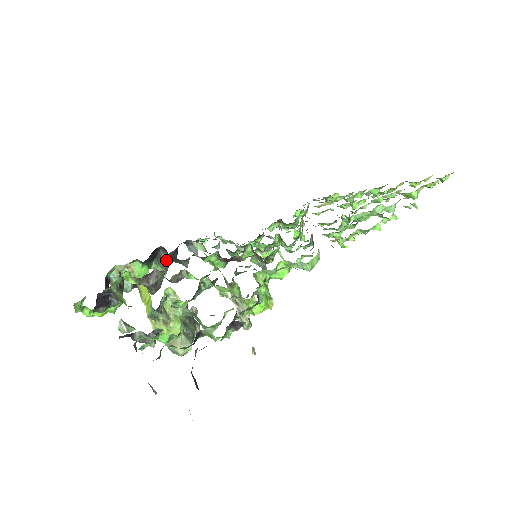
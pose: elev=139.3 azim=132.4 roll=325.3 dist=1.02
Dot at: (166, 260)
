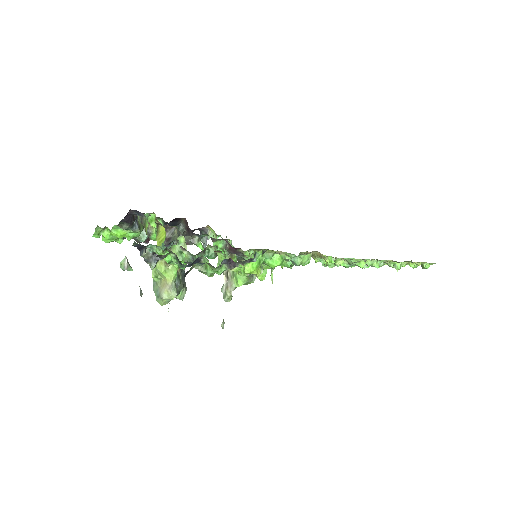
Dot at: occluded
